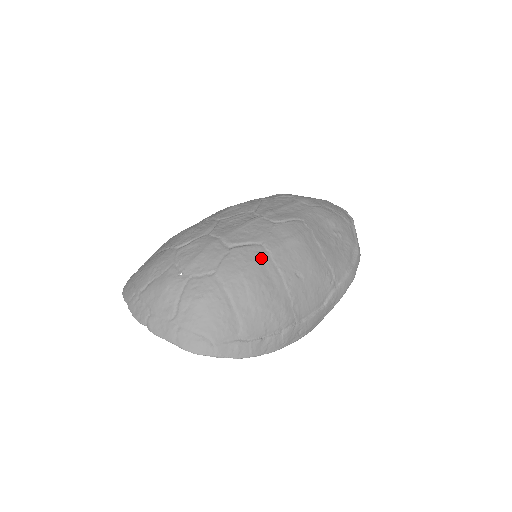
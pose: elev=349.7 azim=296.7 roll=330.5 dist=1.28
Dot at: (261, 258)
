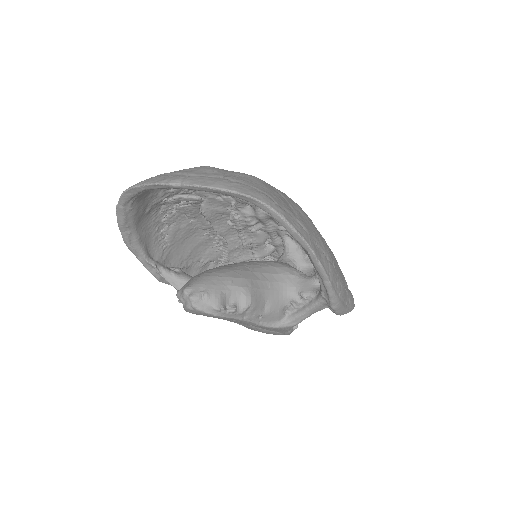
Dot at: occluded
